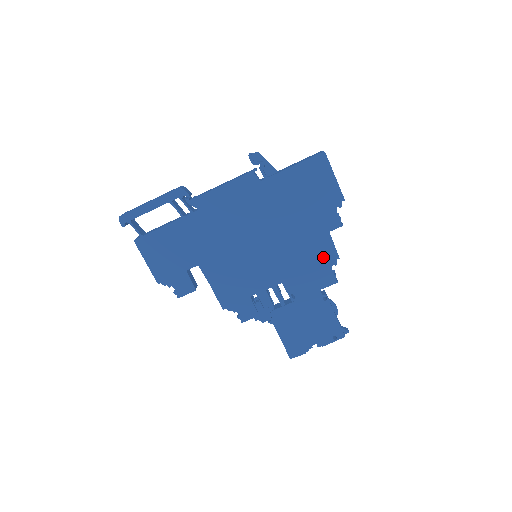
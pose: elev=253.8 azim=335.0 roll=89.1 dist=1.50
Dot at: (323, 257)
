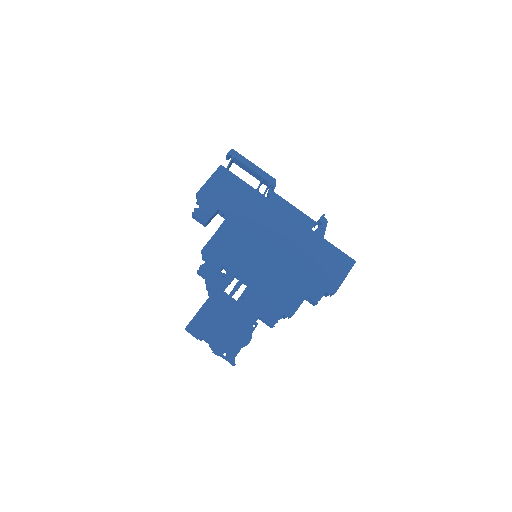
Dot at: (286, 303)
